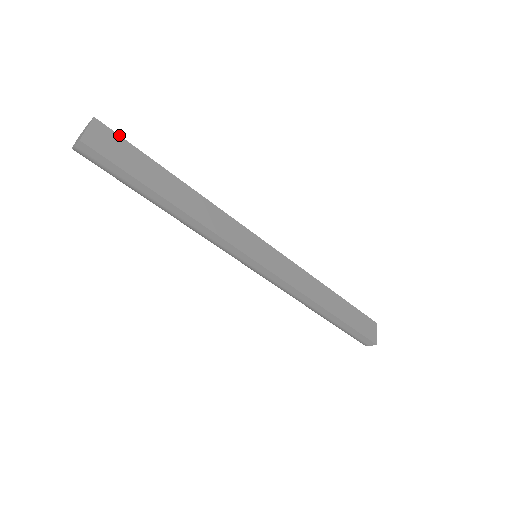
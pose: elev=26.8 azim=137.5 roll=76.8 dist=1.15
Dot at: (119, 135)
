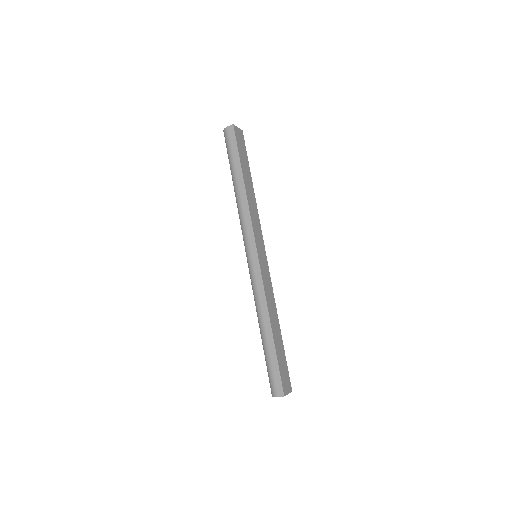
Dot at: occluded
